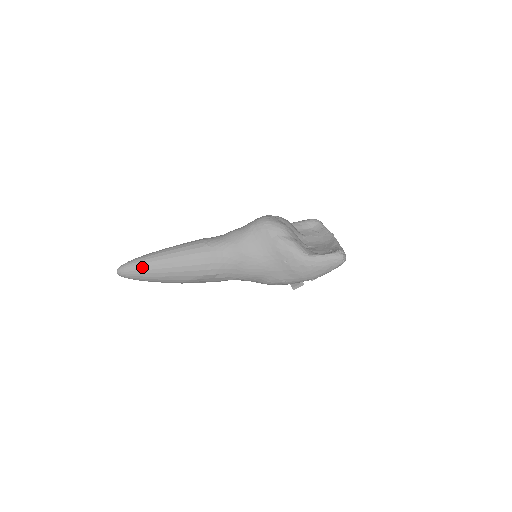
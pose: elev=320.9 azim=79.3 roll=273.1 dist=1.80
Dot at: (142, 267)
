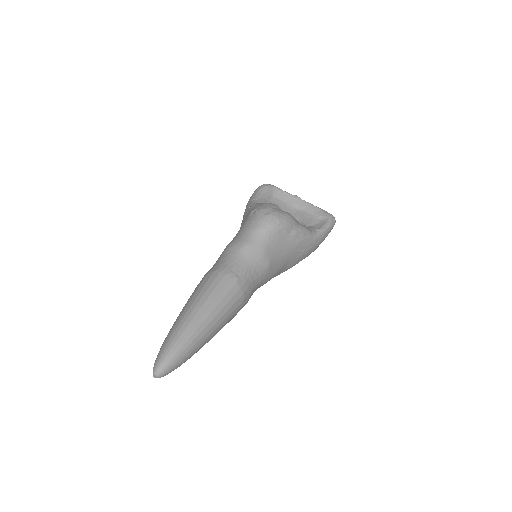
Dot at: (190, 350)
